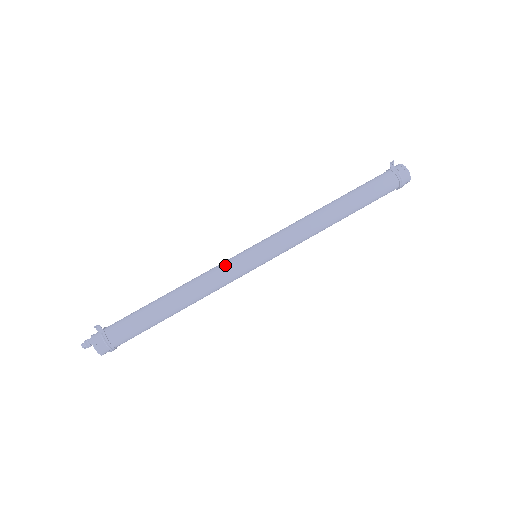
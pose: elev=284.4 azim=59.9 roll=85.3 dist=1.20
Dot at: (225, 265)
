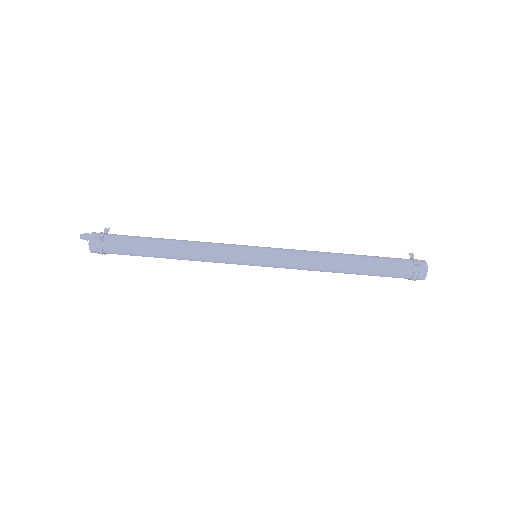
Dot at: (226, 253)
